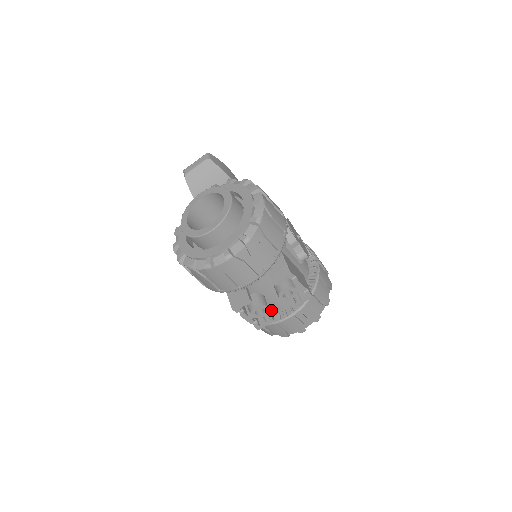
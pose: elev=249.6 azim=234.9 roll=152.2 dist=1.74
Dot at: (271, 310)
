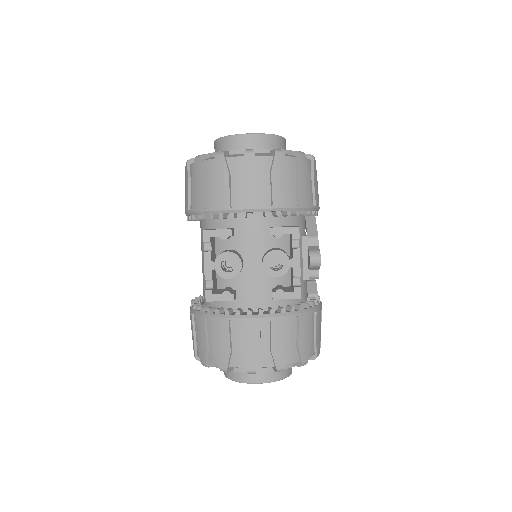
Dot at: (235, 303)
